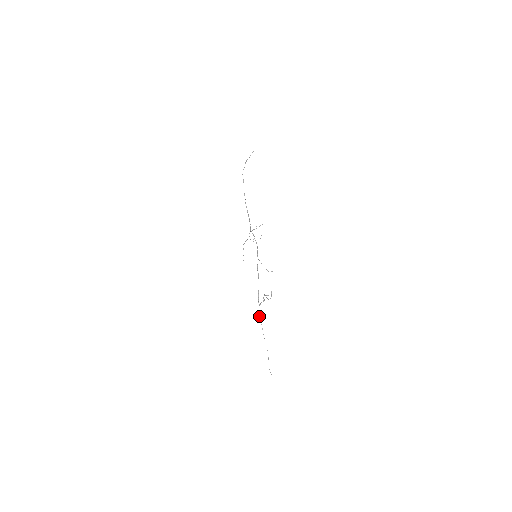
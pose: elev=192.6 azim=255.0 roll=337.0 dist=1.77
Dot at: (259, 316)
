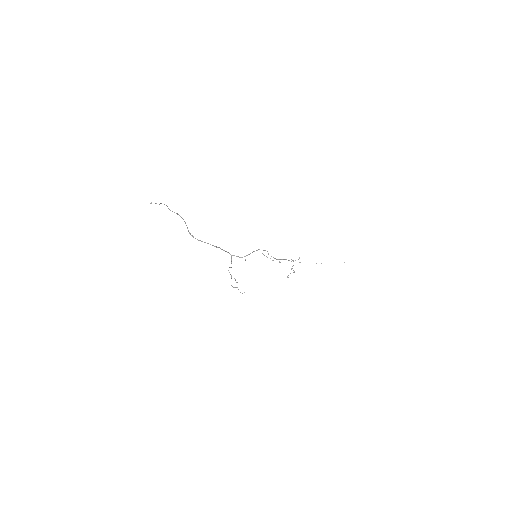
Dot at: occluded
